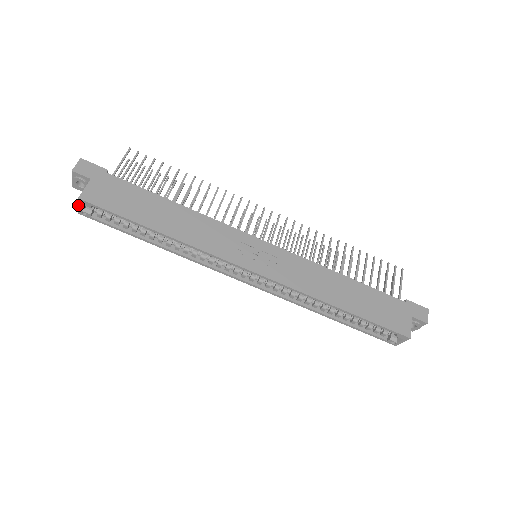
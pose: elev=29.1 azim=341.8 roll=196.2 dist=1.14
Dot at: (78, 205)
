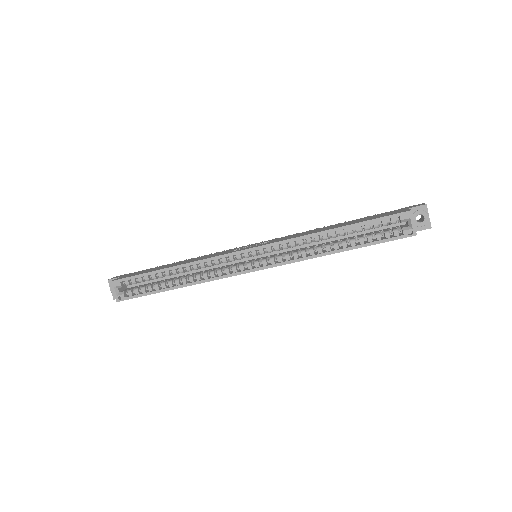
Dot at: (113, 291)
